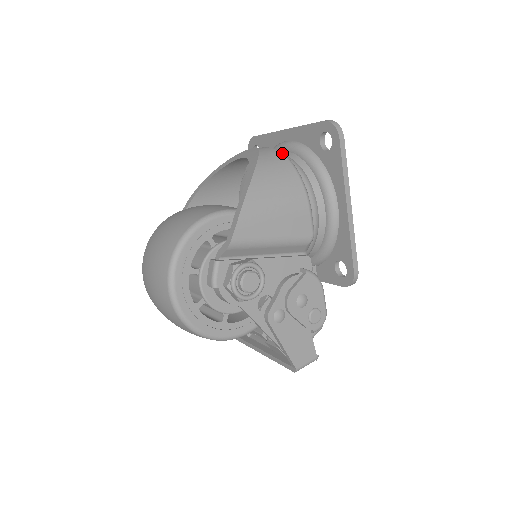
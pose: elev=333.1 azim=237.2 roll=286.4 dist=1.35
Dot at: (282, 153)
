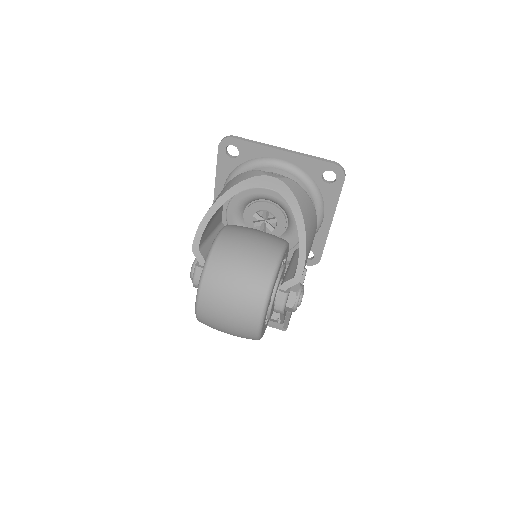
Dot at: (300, 186)
